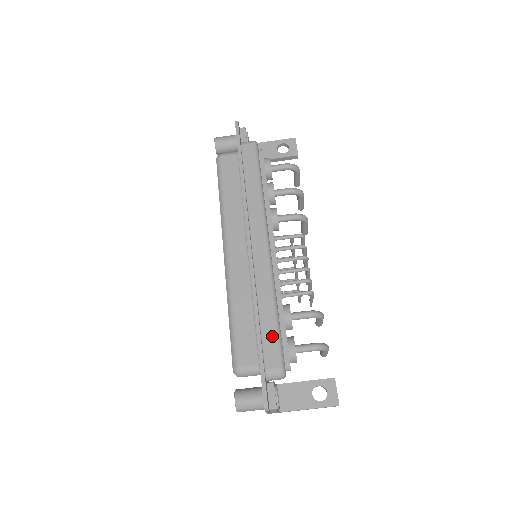
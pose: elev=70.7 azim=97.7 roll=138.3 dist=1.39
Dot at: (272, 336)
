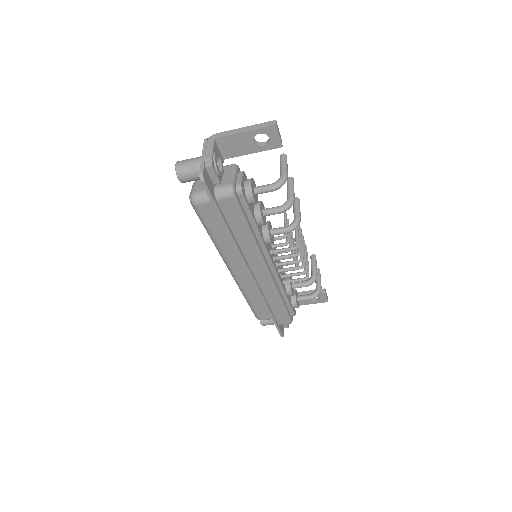
Dot at: (281, 313)
